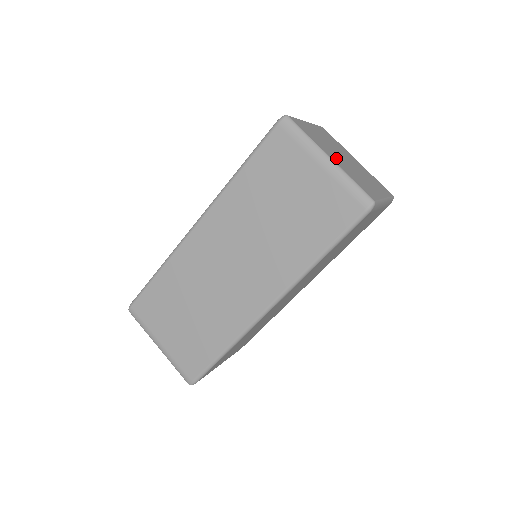
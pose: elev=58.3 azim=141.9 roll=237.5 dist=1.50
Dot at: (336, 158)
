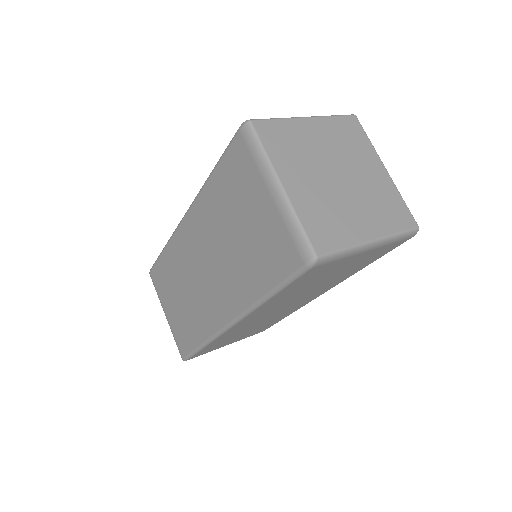
Dot at: (304, 182)
